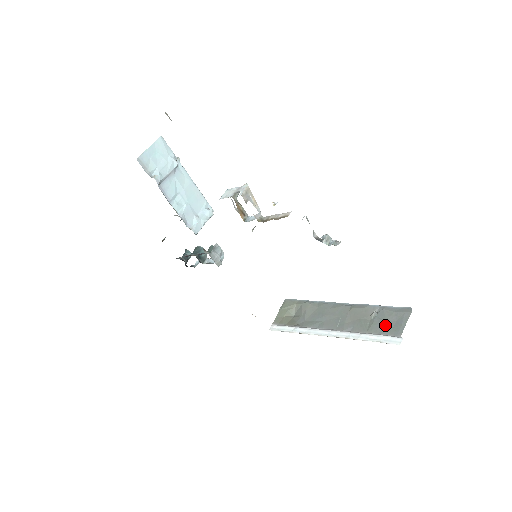
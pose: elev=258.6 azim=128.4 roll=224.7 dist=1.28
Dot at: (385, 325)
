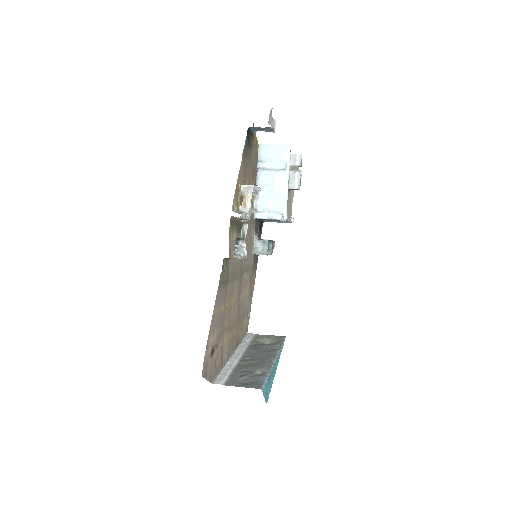
Dot at: (240, 377)
